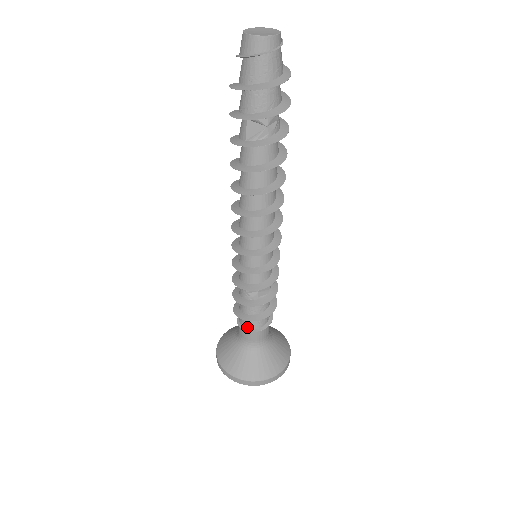
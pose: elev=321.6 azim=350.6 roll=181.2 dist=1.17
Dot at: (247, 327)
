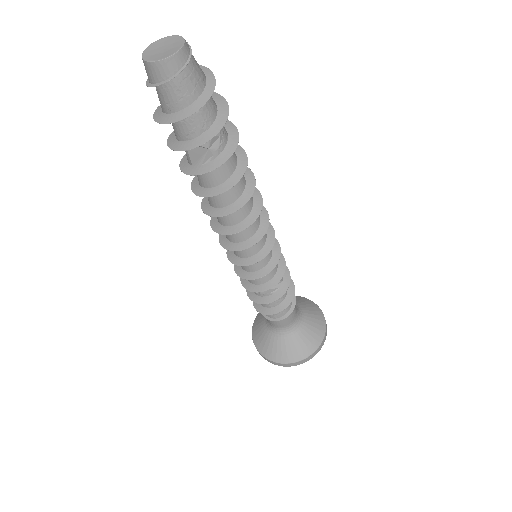
Dot at: (270, 316)
